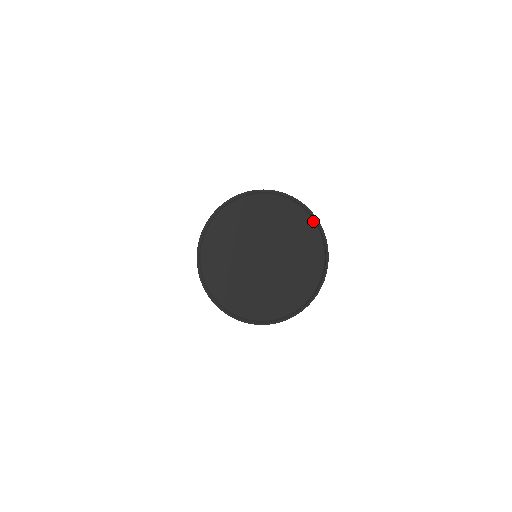
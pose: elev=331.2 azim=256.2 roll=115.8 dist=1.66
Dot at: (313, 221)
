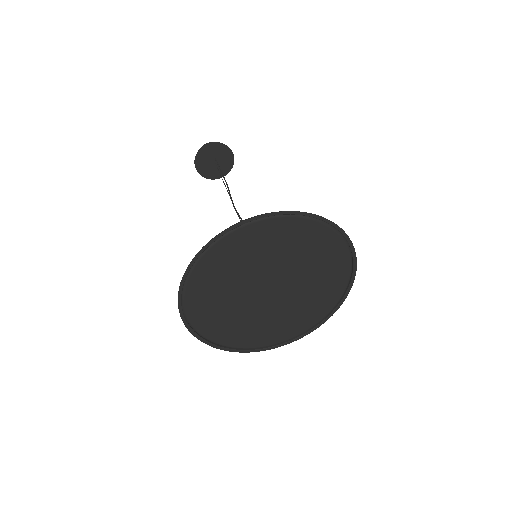
Dot at: (349, 254)
